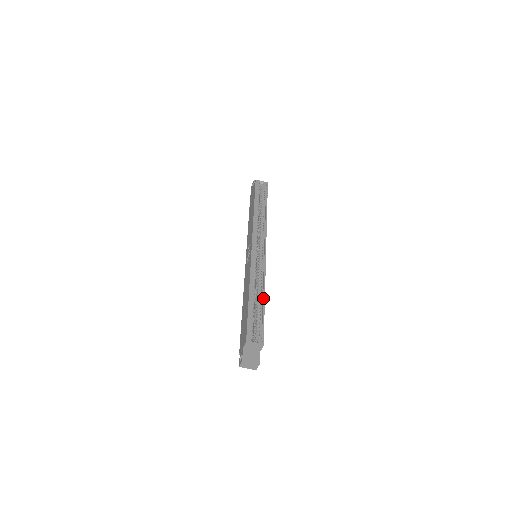
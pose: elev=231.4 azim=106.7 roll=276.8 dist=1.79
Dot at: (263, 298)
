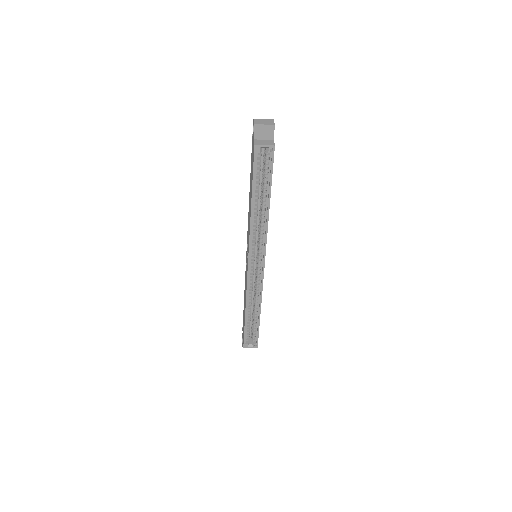
Dot at: (259, 315)
